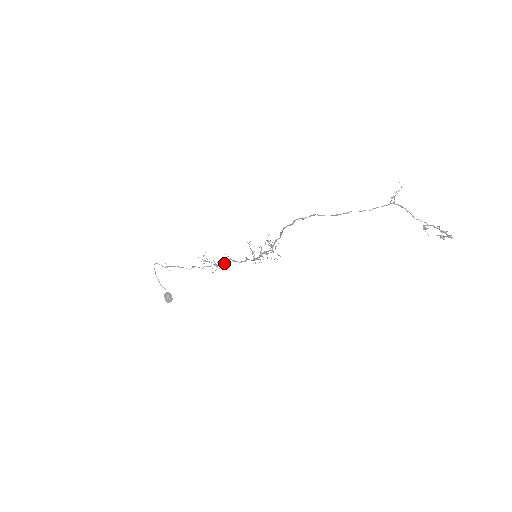
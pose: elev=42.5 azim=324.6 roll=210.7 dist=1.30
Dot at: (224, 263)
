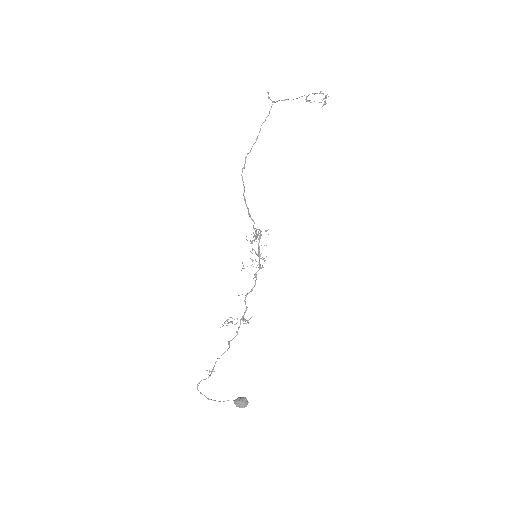
Dot at: (246, 307)
